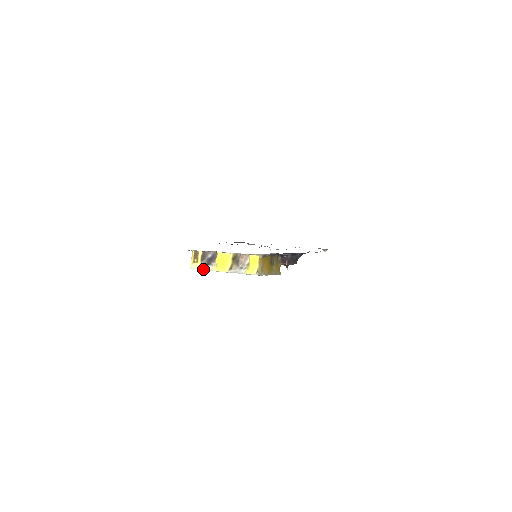
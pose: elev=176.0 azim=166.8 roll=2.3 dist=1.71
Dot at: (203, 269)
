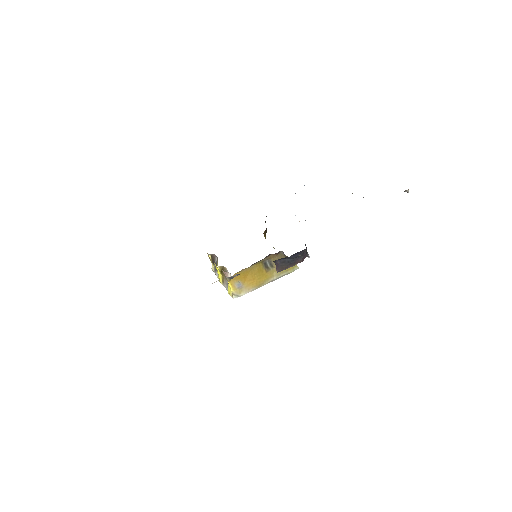
Dot at: (215, 274)
